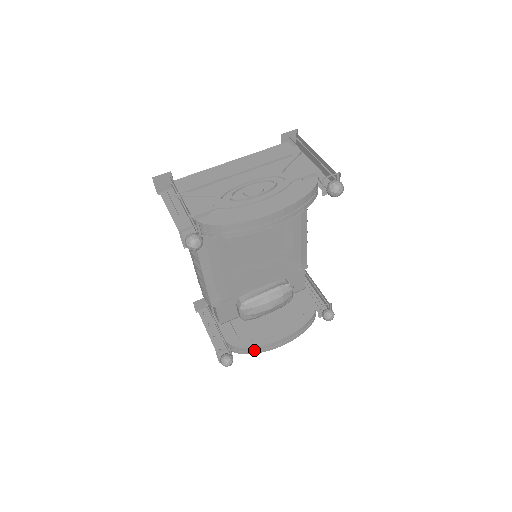
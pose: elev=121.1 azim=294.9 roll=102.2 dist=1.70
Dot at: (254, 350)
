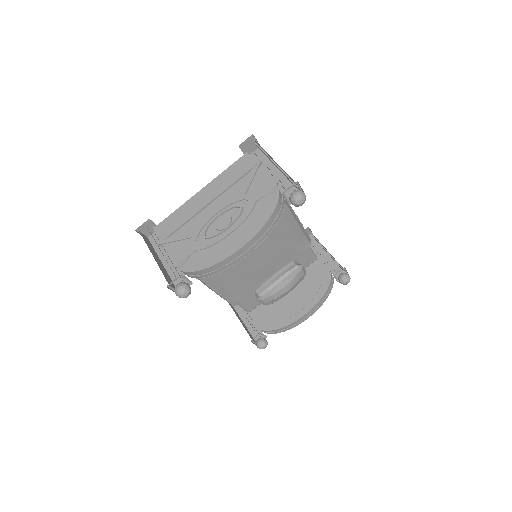
Dot at: (283, 329)
